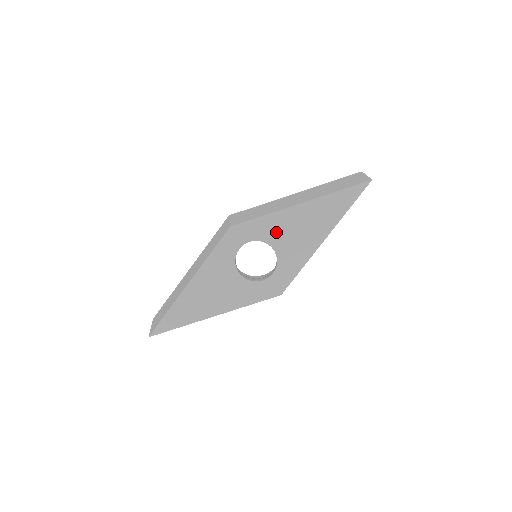
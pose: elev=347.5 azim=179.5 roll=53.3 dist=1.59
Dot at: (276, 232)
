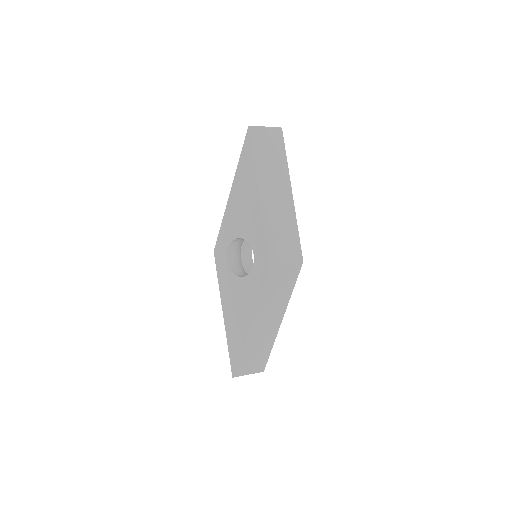
Dot at: (234, 226)
